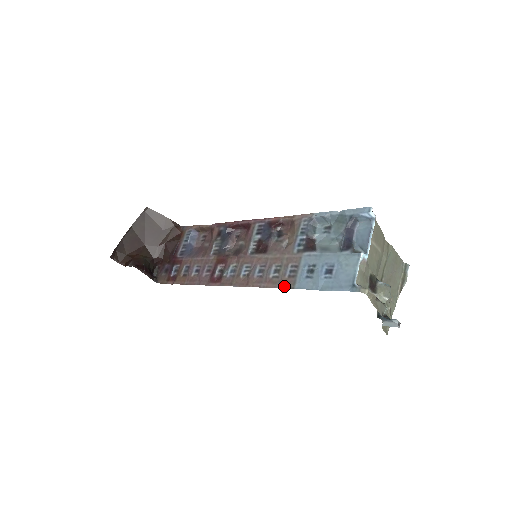
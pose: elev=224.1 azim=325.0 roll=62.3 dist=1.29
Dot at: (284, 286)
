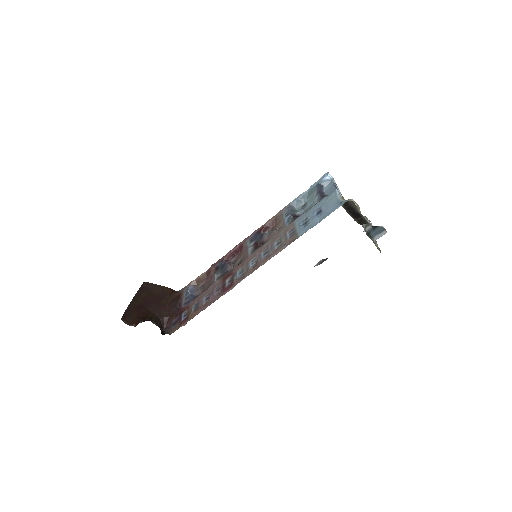
Dot at: (290, 242)
